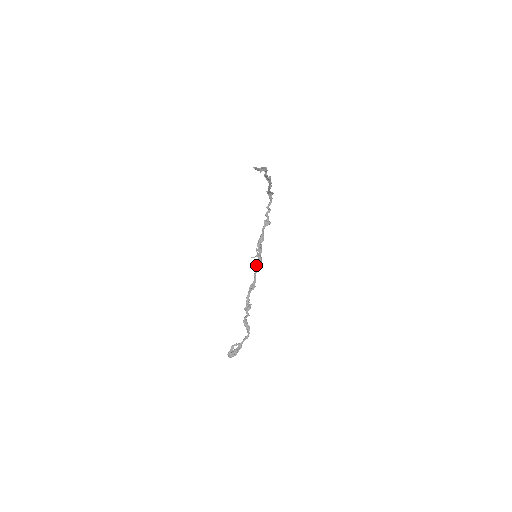
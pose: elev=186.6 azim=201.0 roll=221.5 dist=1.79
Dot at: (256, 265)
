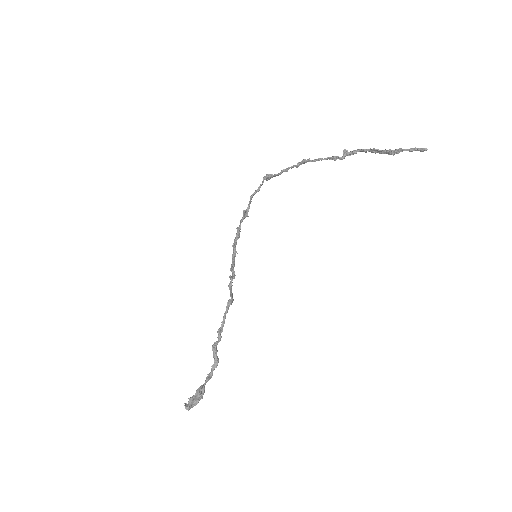
Dot at: (233, 268)
